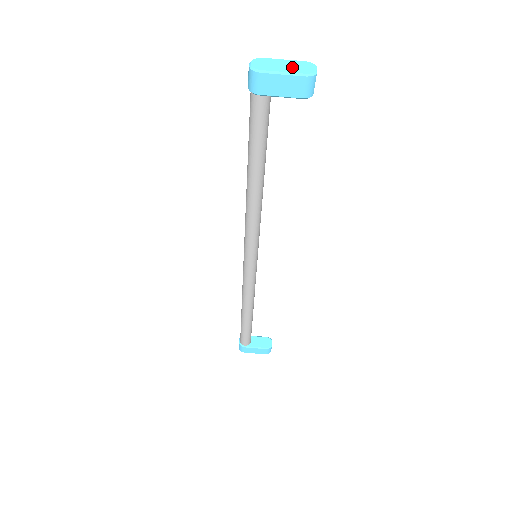
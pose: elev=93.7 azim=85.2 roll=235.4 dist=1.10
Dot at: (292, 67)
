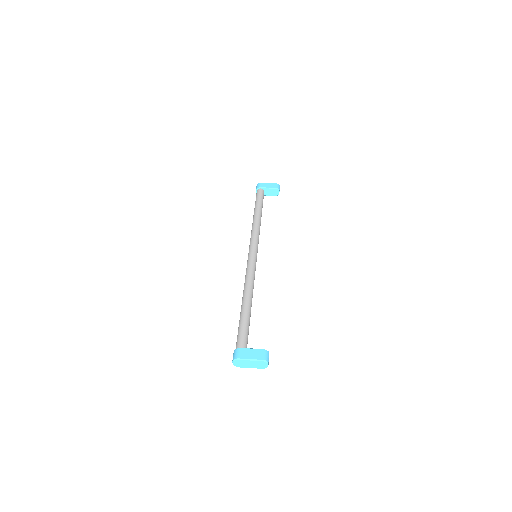
Dot at: occluded
